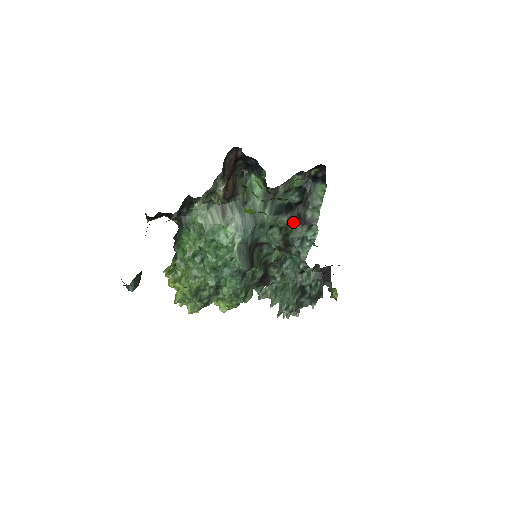
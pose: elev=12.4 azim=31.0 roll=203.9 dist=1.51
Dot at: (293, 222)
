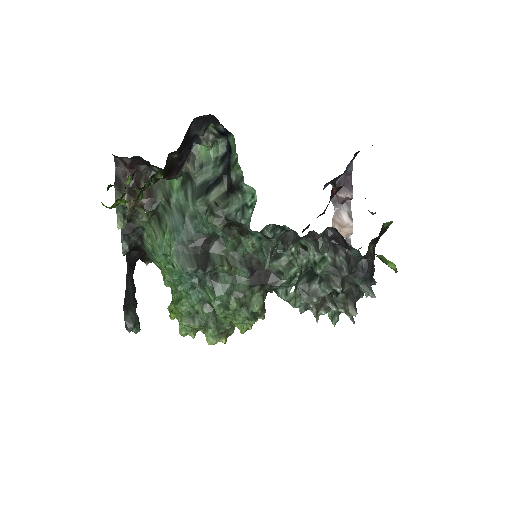
Dot at: (228, 196)
